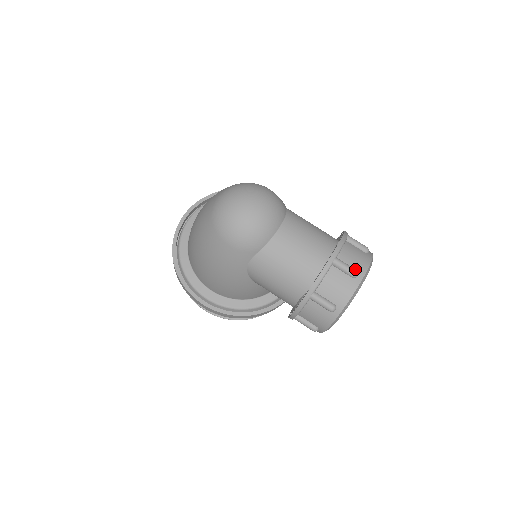
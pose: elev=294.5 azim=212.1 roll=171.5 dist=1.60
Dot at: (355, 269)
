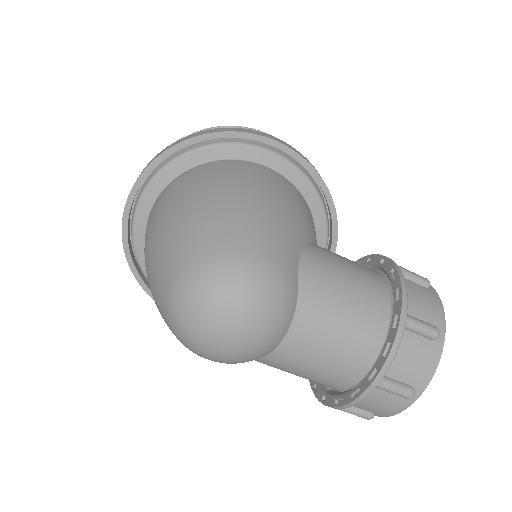
Dot at: (411, 389)
